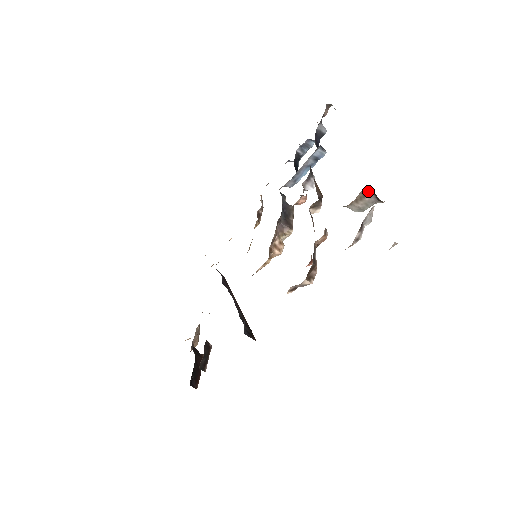
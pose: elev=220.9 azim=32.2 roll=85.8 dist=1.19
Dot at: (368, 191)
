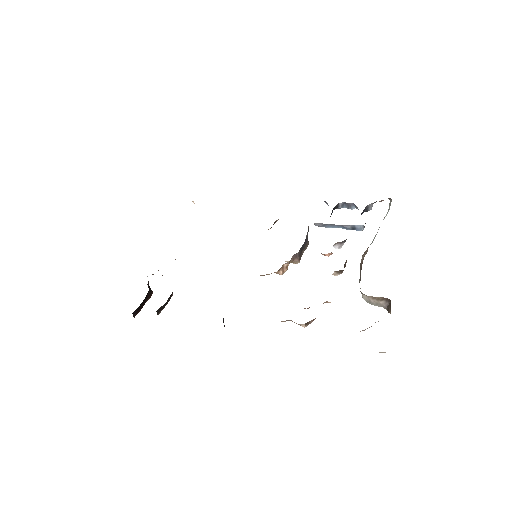
Dot at: (387, 300)
